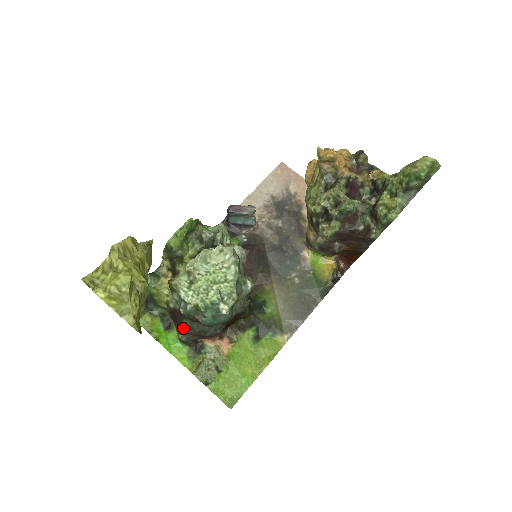
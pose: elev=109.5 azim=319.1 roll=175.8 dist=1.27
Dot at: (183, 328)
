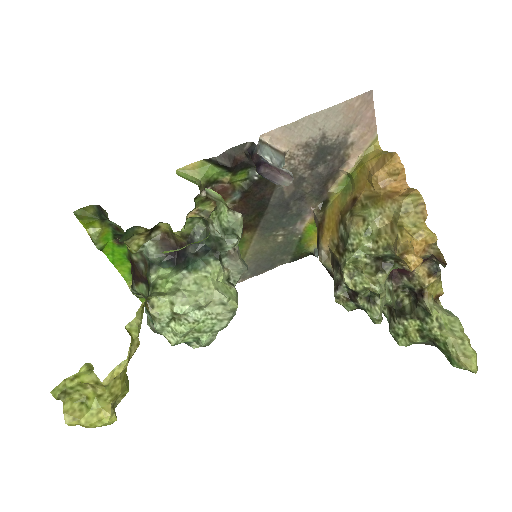
Dot at: (140, 291)
